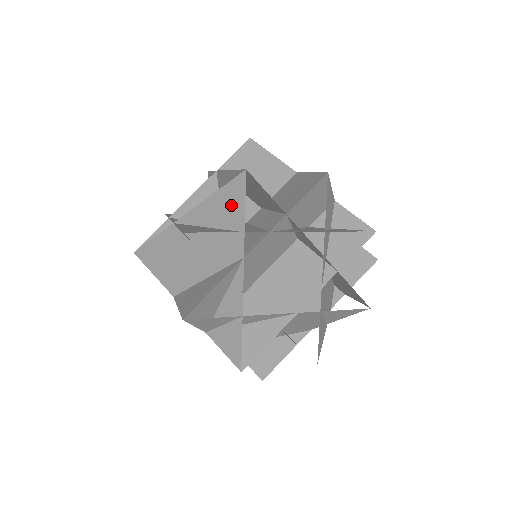
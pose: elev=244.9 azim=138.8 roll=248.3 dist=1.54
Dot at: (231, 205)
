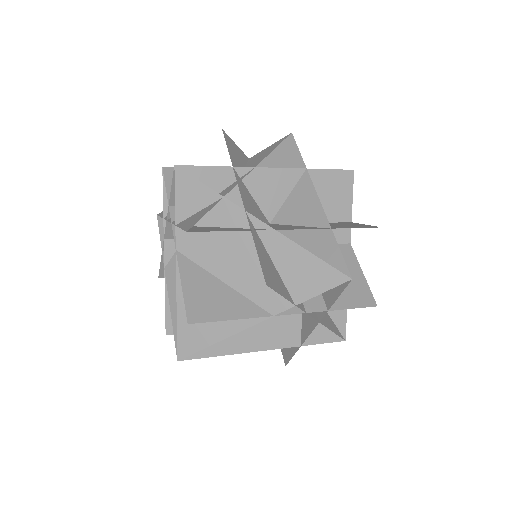
Dot at: (310, 278)
